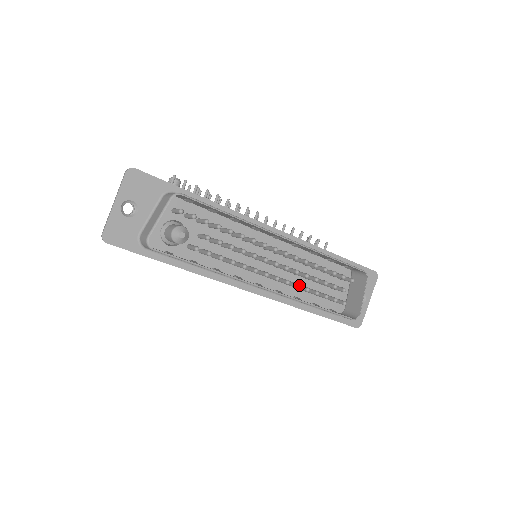
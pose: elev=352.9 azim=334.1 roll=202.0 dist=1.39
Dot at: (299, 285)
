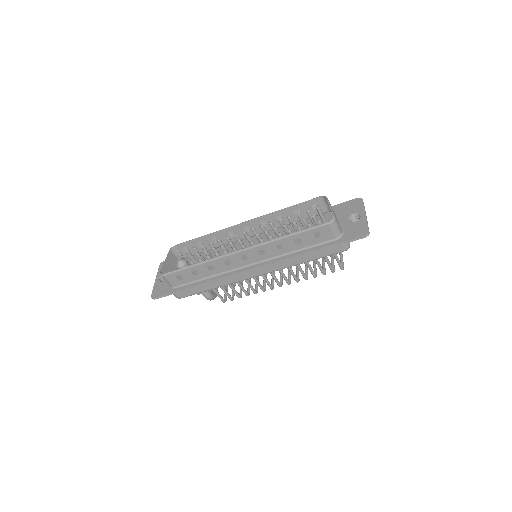
Dot at: (270, 236)
